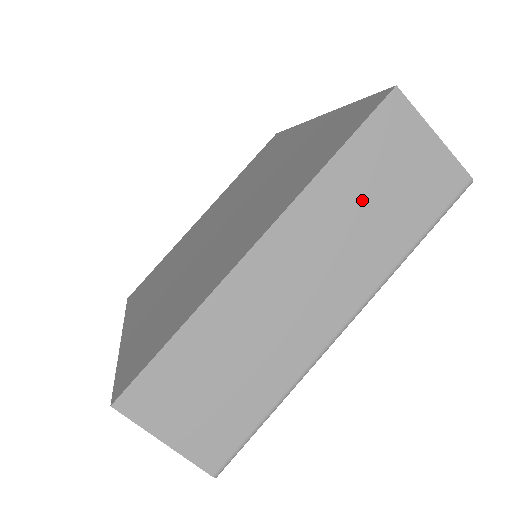
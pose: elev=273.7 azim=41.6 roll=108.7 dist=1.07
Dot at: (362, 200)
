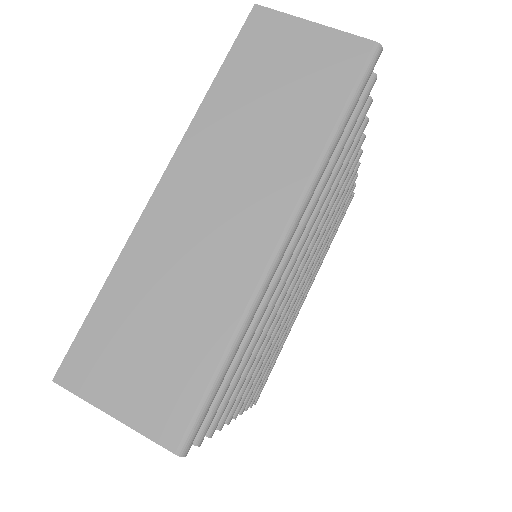
Dot at: (256, 107)
